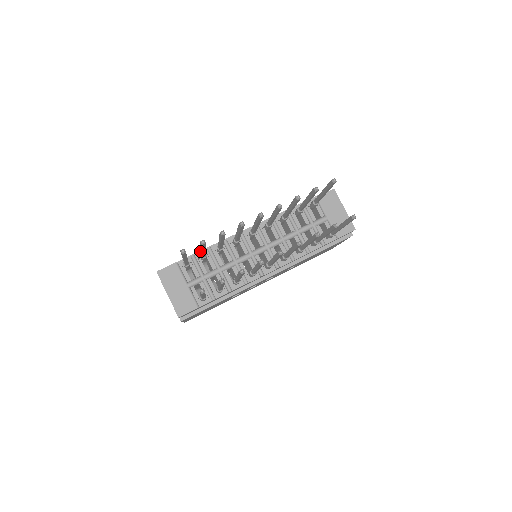
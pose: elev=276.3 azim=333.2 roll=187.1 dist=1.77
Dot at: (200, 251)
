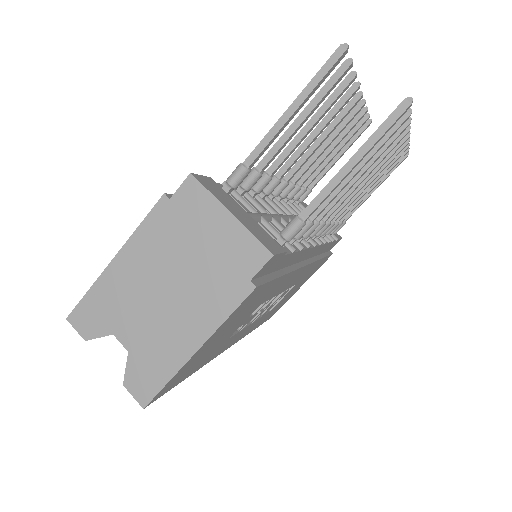
Dot at: occluded
